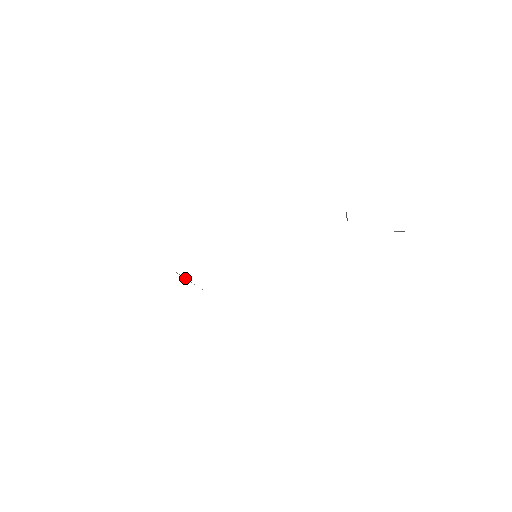
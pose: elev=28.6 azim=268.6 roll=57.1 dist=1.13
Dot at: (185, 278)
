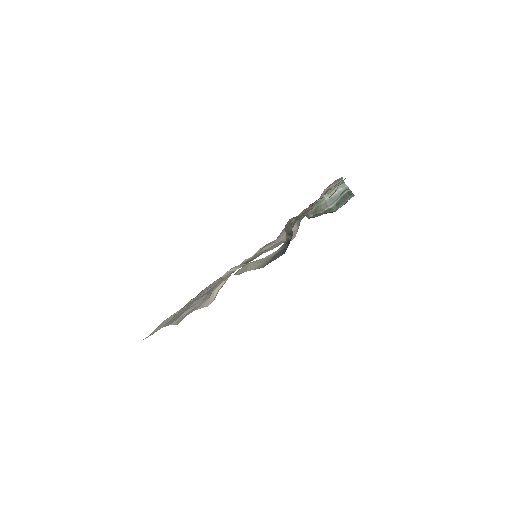
Dot at: occluded
